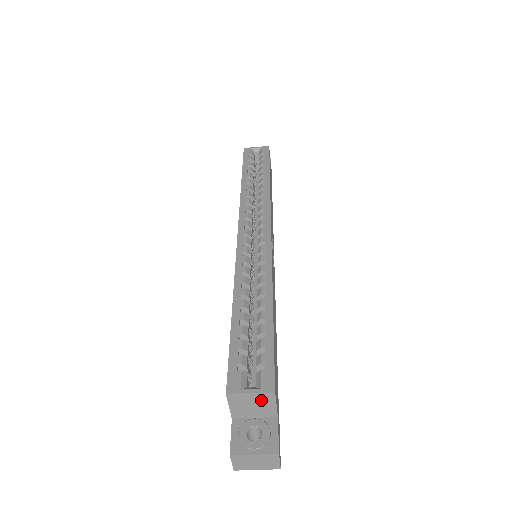
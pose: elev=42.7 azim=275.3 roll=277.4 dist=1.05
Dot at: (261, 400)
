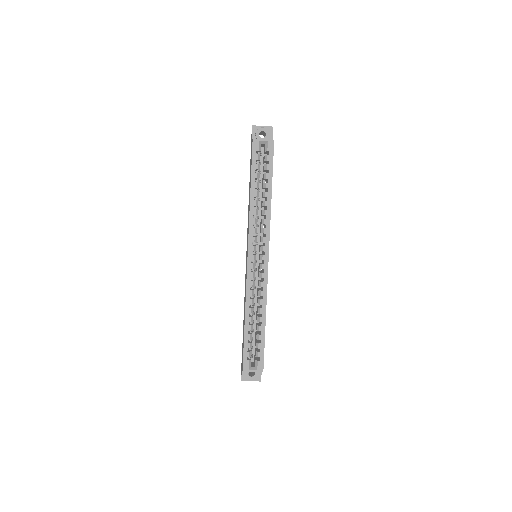
Dot at: occluded
